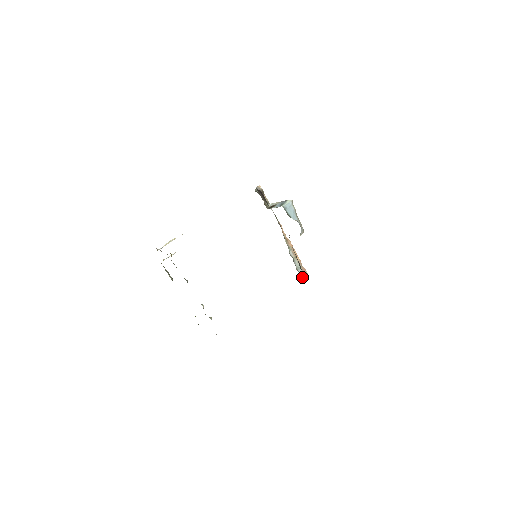
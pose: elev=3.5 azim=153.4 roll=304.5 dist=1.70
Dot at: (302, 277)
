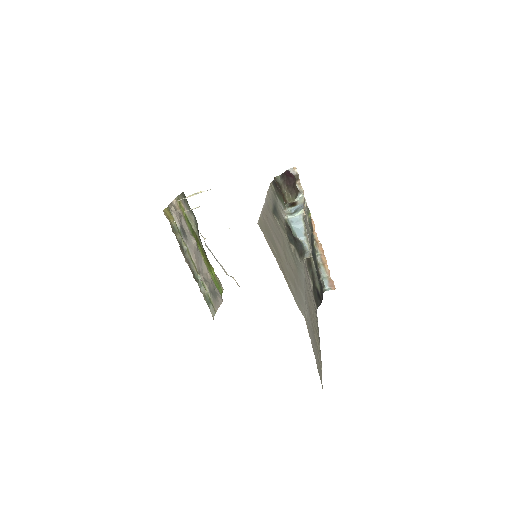
Dot at: (326, 289)
